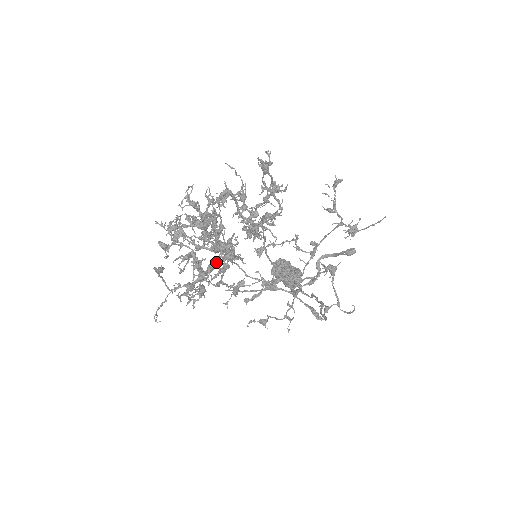
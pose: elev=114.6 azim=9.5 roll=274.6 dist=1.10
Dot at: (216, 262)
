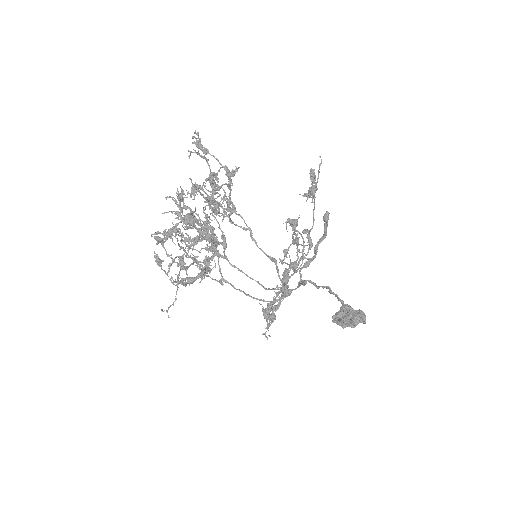
Dot at: (211, 257)
